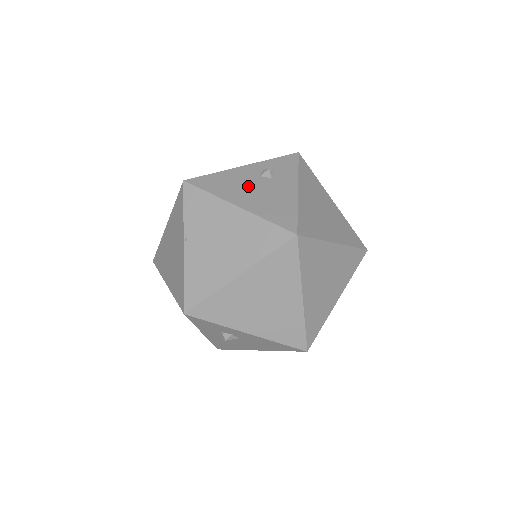
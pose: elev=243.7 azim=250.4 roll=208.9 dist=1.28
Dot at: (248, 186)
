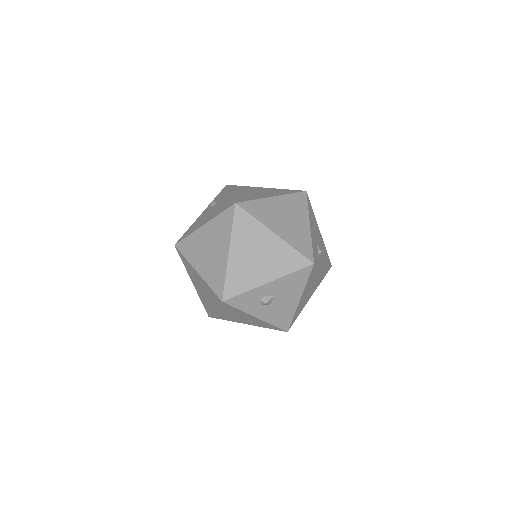
Dot at: (206, 216)
